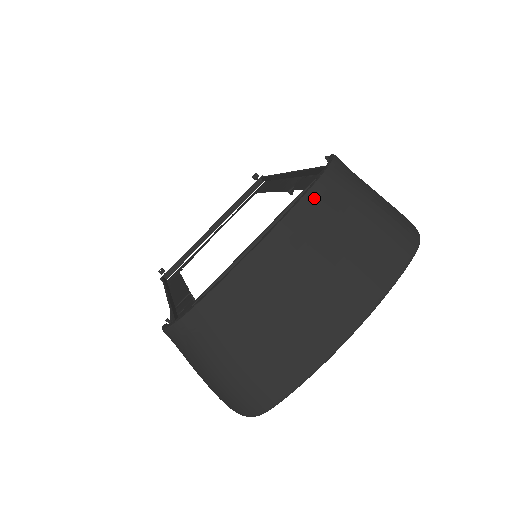
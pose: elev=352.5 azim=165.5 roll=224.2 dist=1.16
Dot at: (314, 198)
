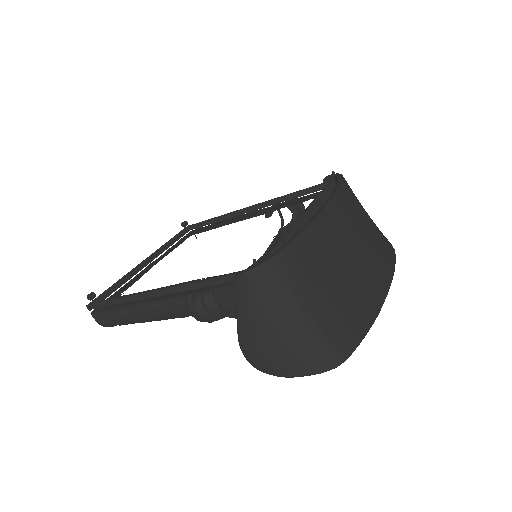
Dot at: (345, 189)
